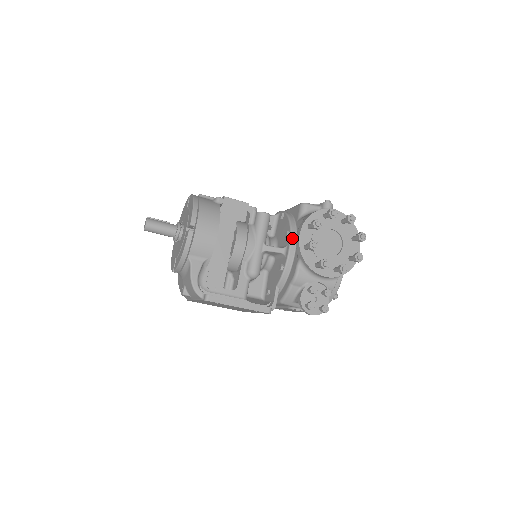
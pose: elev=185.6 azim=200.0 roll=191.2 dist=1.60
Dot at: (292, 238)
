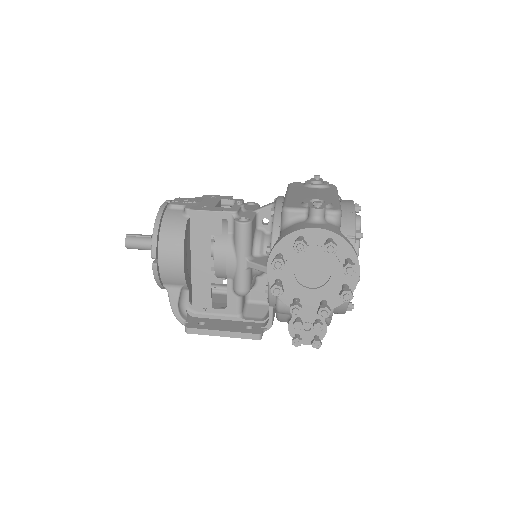
Dot at: occluded
